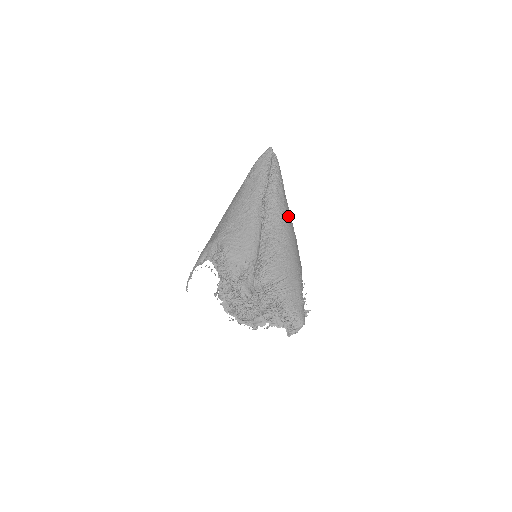
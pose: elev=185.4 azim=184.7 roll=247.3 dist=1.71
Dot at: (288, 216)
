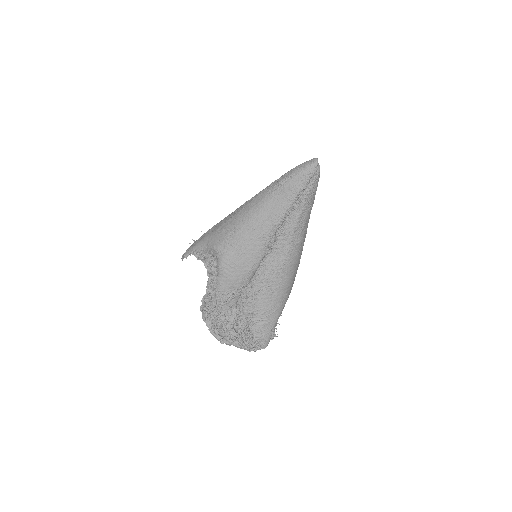
Dot at: (300, 245)
